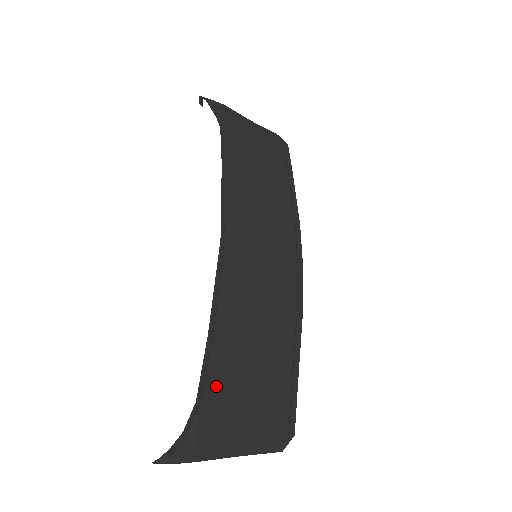
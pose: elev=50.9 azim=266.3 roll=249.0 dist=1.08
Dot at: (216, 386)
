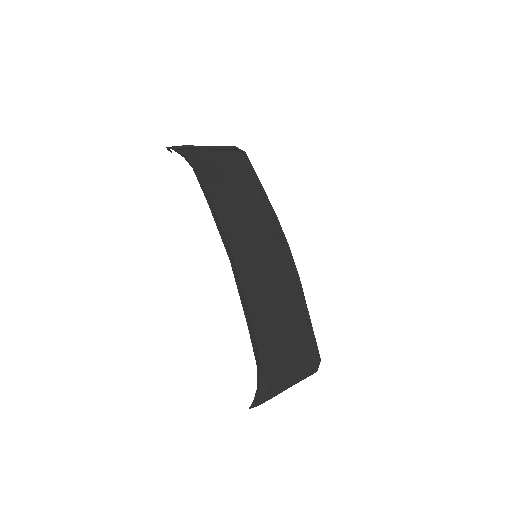
Dot at: (265, 353)
